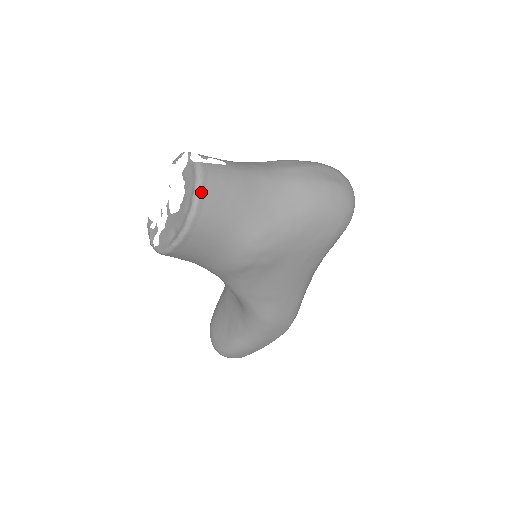
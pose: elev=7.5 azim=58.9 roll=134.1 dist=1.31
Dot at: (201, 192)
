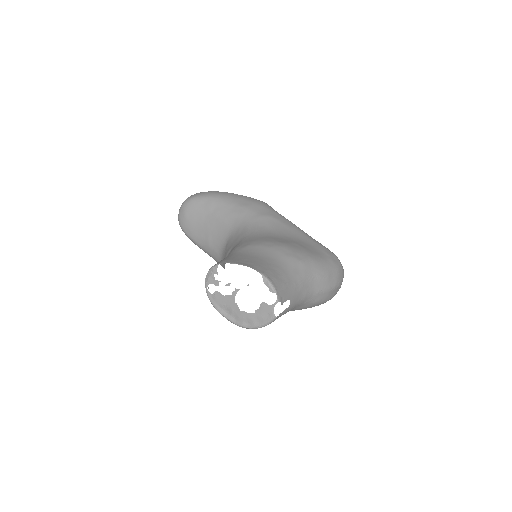
Dot at: occluded
